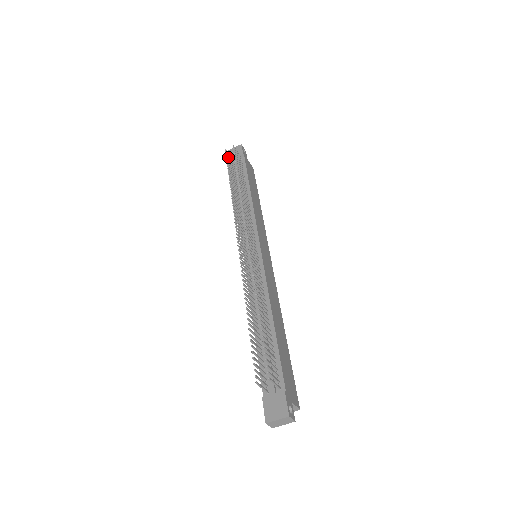
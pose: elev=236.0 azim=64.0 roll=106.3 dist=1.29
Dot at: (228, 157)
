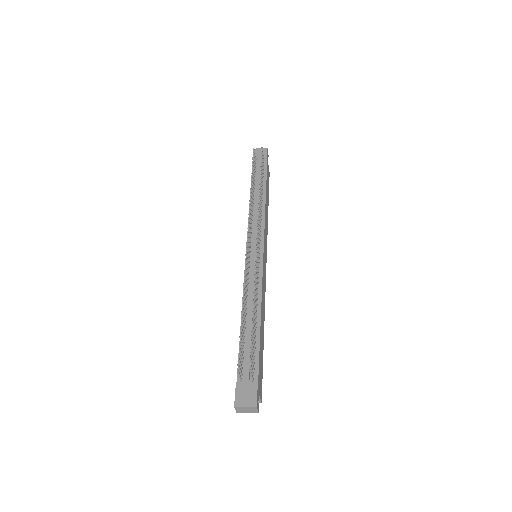
Dot at: (254, 156)
